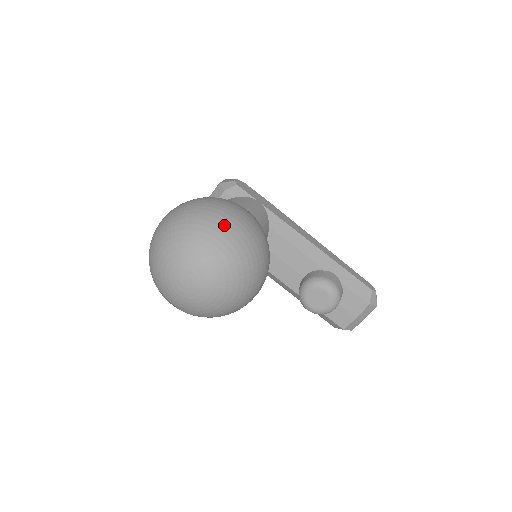
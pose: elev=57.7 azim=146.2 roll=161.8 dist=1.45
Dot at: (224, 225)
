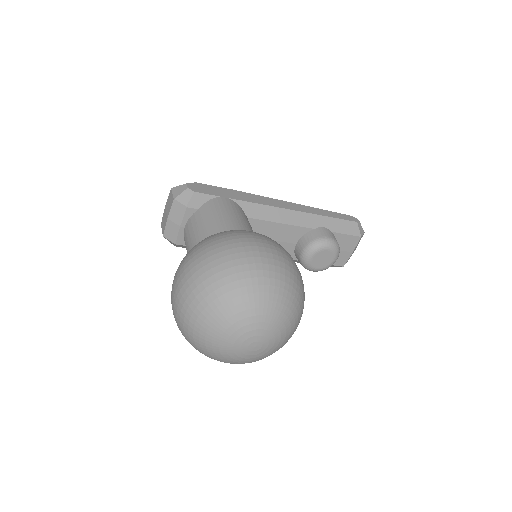
Dot at: (262, 273)
